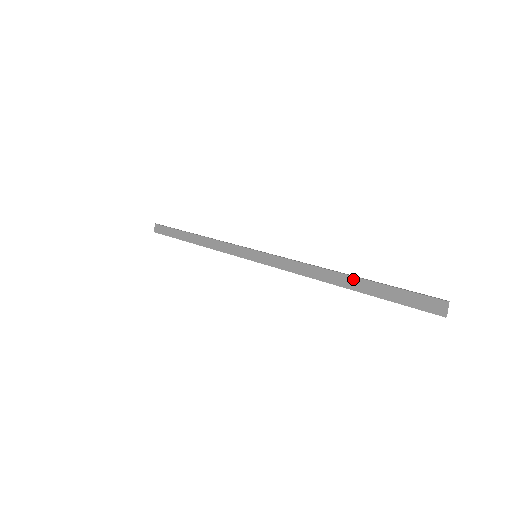
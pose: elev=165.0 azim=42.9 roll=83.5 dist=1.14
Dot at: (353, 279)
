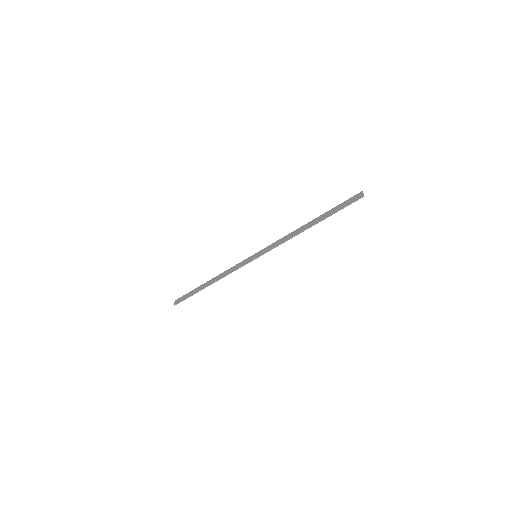
Dot at: (316, 219)
